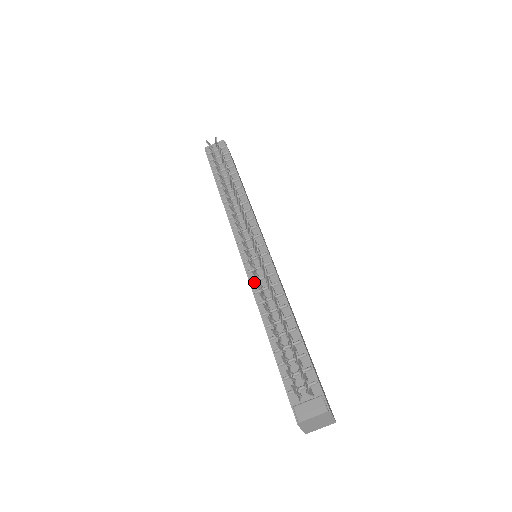
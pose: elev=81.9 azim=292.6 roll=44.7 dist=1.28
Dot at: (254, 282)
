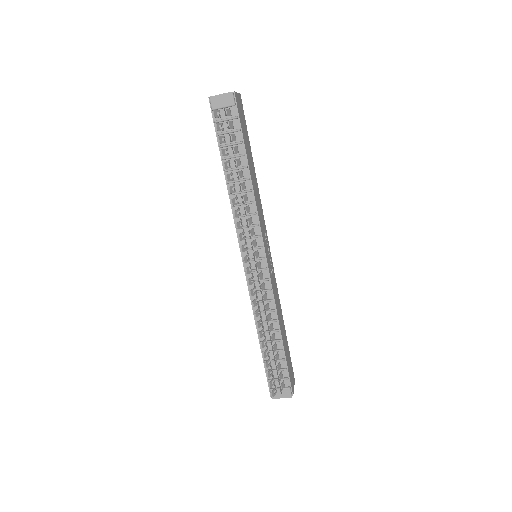
Dot at: occluded
